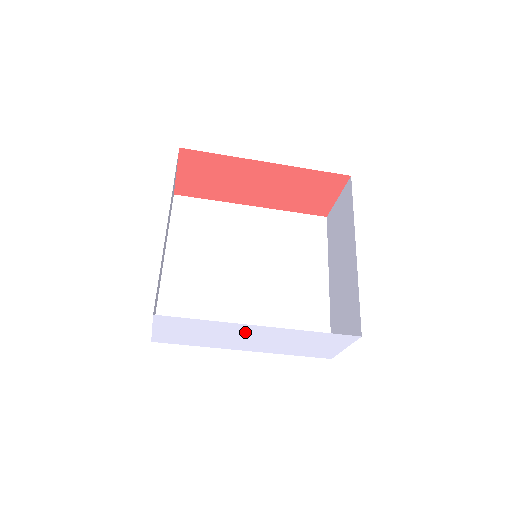
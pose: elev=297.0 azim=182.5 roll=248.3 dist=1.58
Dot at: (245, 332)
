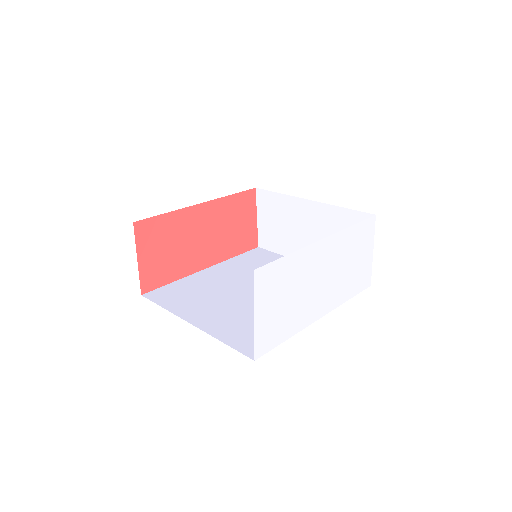
Dot at: (316, 264)
